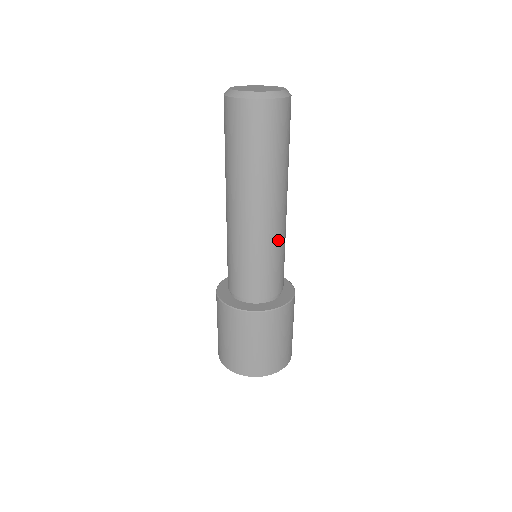
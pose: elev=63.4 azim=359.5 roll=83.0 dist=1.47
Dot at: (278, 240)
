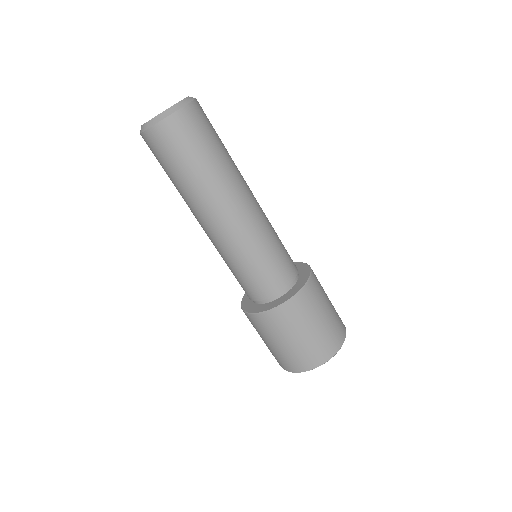
Dot at: (265, 227)
